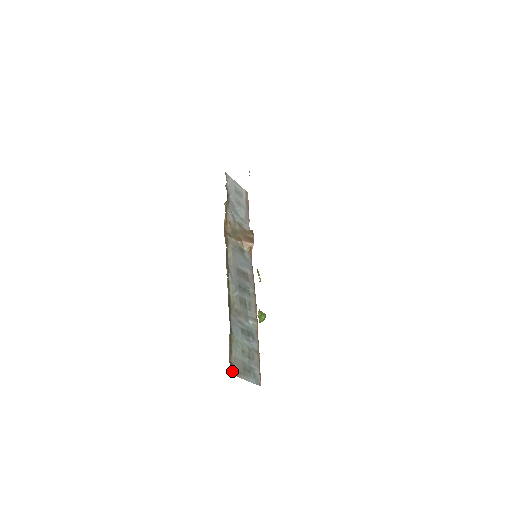
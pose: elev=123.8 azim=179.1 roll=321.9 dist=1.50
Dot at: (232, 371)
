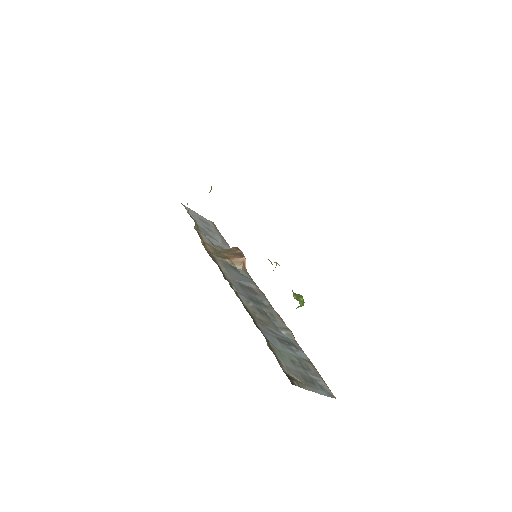
Dot at: (292, 382)
